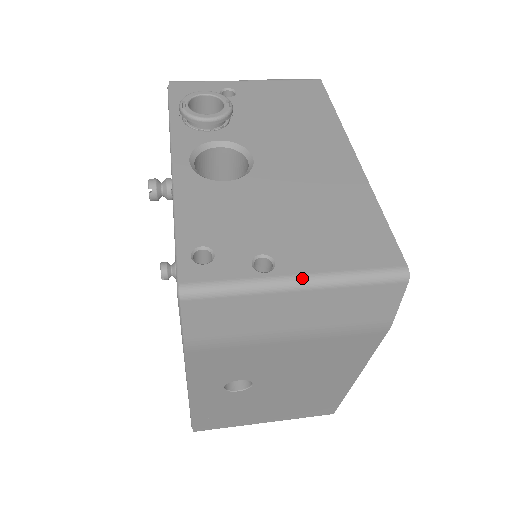
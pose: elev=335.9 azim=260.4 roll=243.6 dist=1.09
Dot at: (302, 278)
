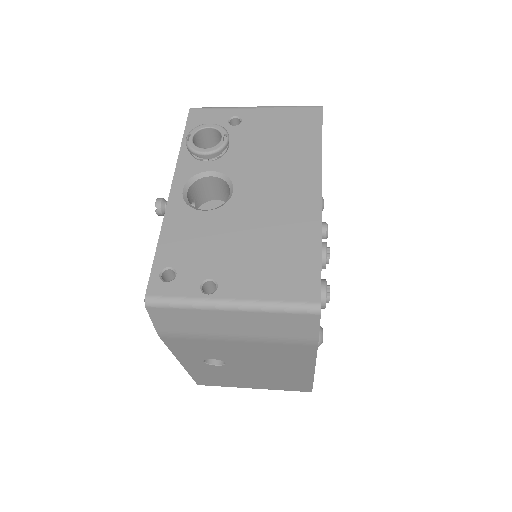
Dot at: (234, 302)
